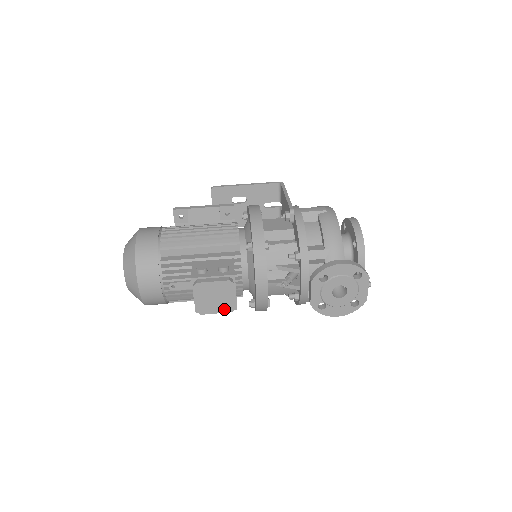
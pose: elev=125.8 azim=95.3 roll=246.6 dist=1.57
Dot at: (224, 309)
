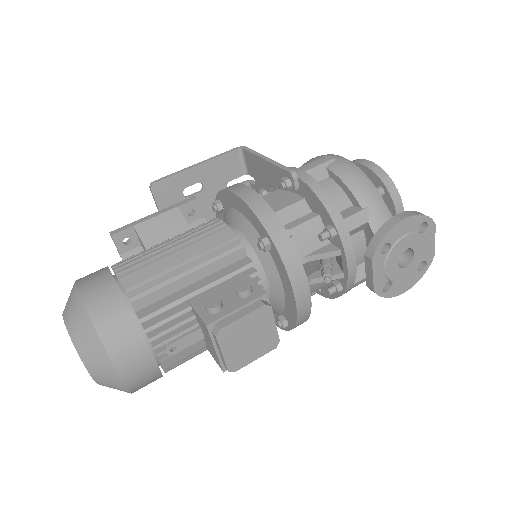
Dot at: (265, 349)
